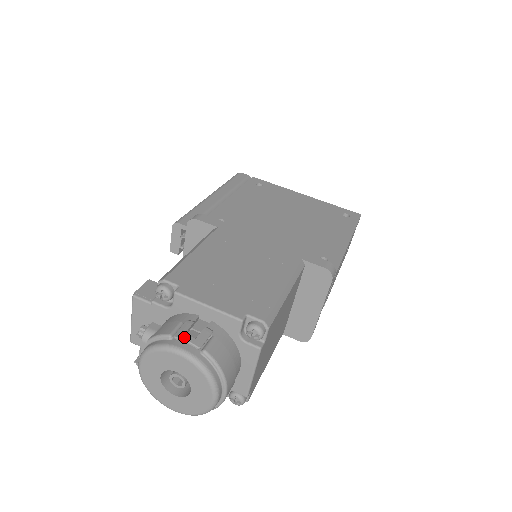
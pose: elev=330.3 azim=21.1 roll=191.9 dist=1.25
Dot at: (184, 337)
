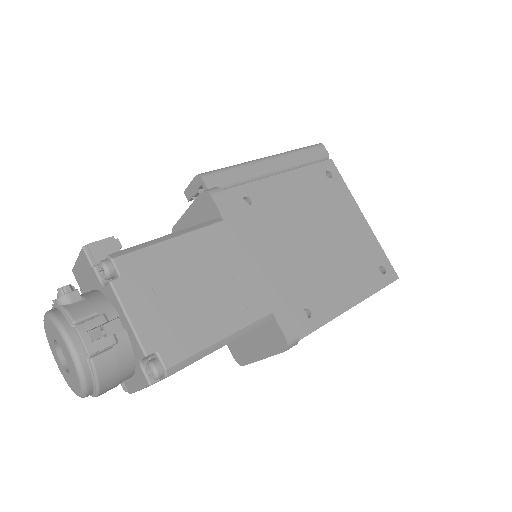
Dot at: (83, 335)
